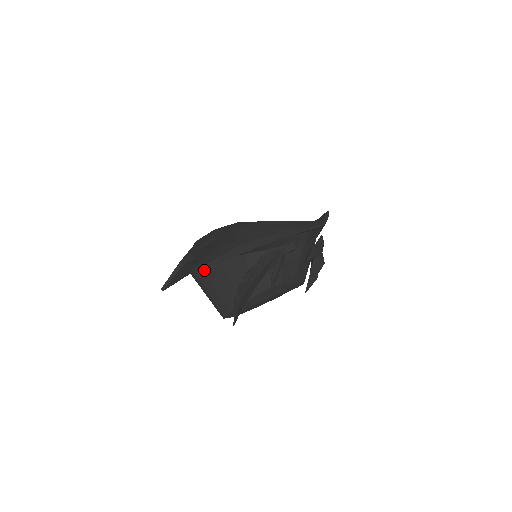
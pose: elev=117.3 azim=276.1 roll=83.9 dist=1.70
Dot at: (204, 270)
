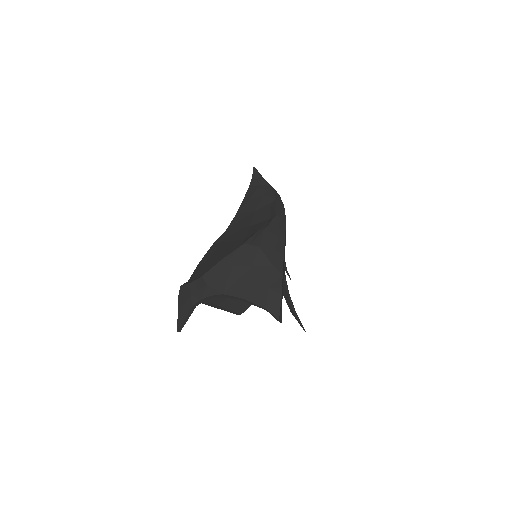
Dot at: (280, 313)
